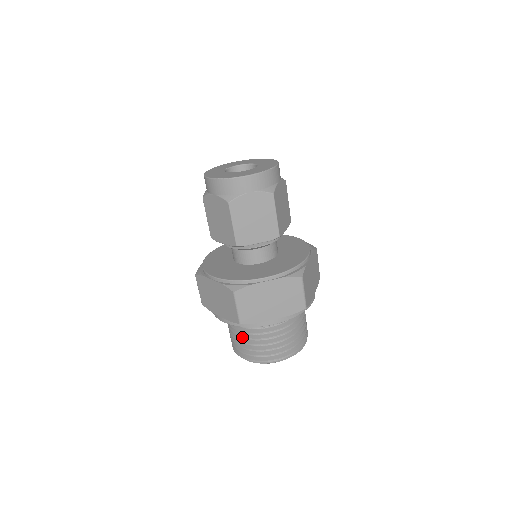
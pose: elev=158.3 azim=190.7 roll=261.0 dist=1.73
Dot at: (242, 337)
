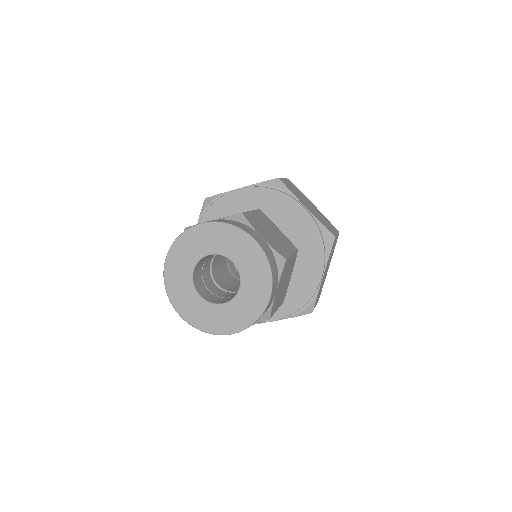
Dot at: occluded
